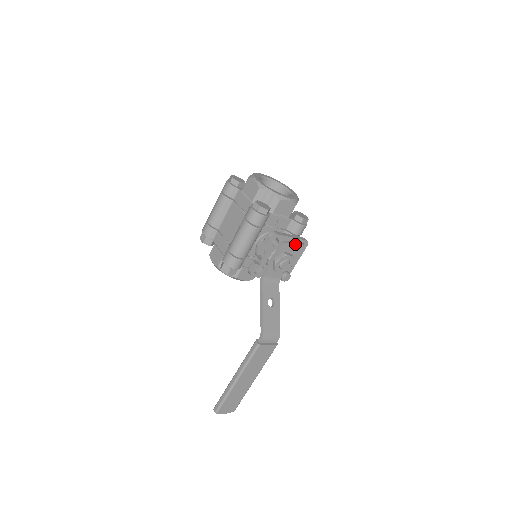
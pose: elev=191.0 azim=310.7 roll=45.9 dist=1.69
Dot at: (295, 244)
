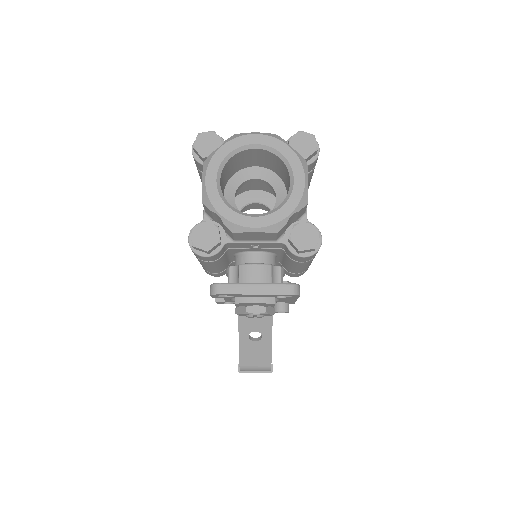
Dot at: (262, 302)
